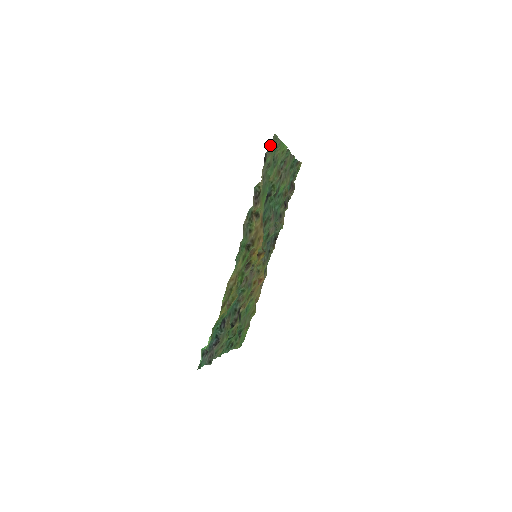
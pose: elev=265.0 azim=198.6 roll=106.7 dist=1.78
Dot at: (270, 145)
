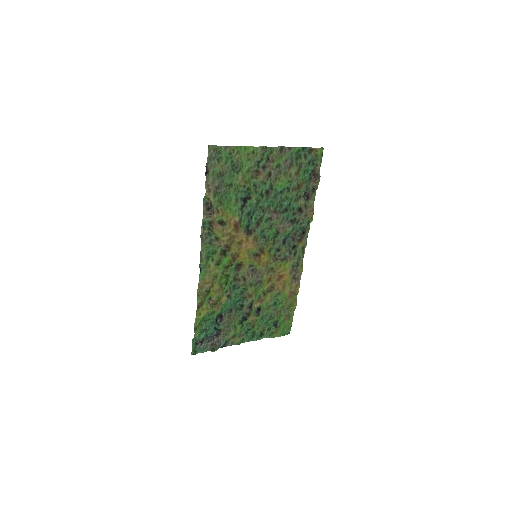
Dot at: (207, 157)
